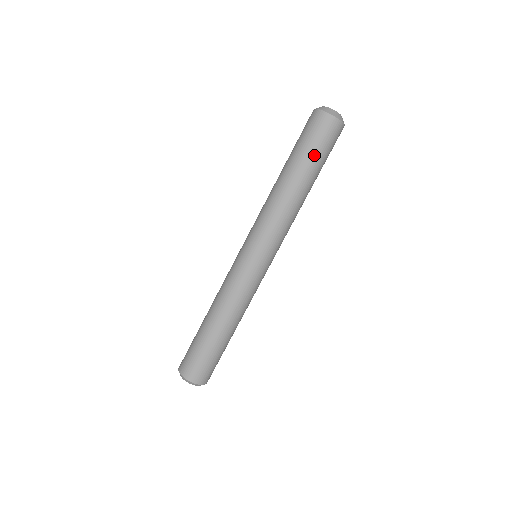
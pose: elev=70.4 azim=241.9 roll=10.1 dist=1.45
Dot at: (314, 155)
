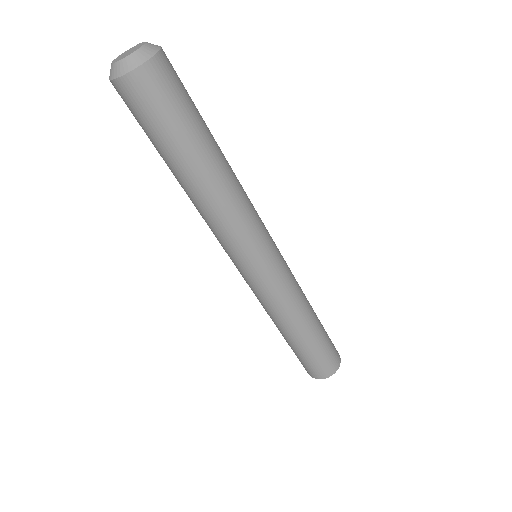
Dot at: (169, 138)
